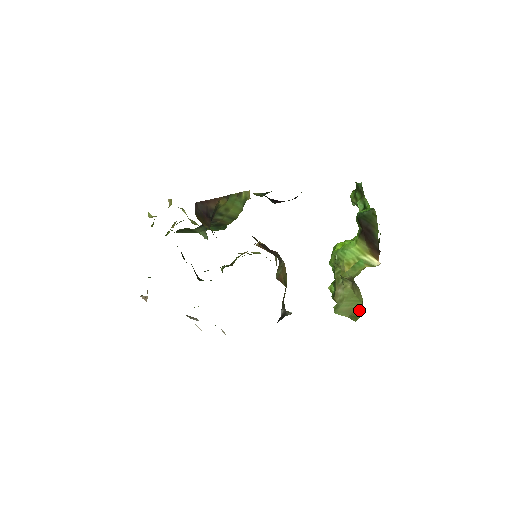
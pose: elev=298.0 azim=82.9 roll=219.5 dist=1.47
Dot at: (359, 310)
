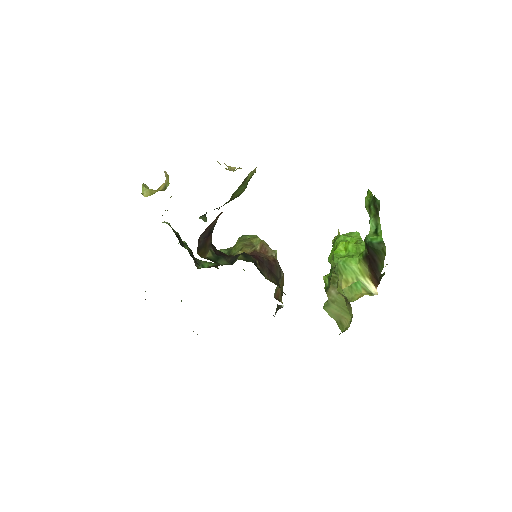
Dot at: (347, 322)
